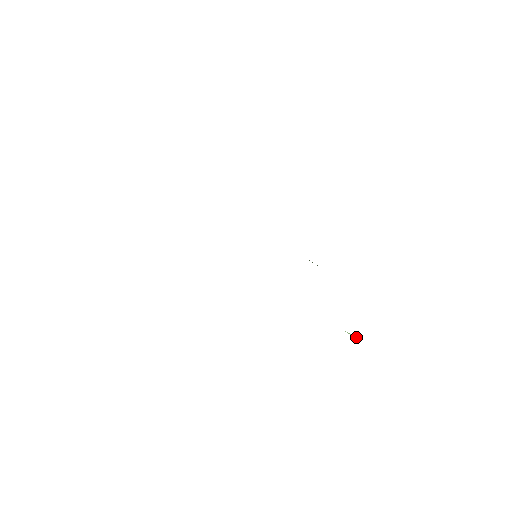
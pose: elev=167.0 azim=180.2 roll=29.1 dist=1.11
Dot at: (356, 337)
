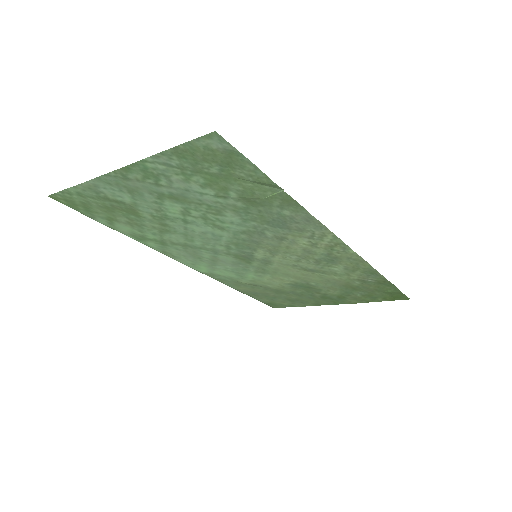
Dot at: (278, 193)
